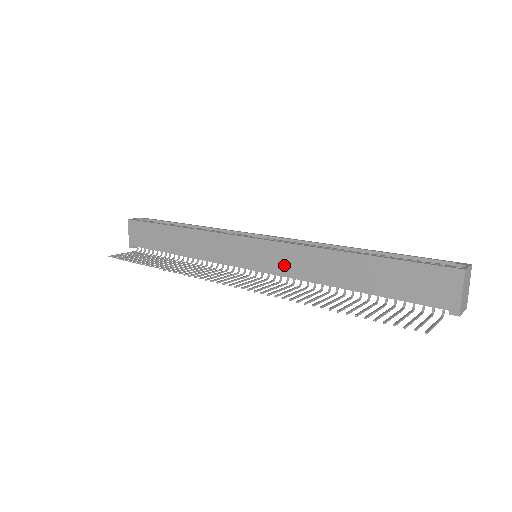
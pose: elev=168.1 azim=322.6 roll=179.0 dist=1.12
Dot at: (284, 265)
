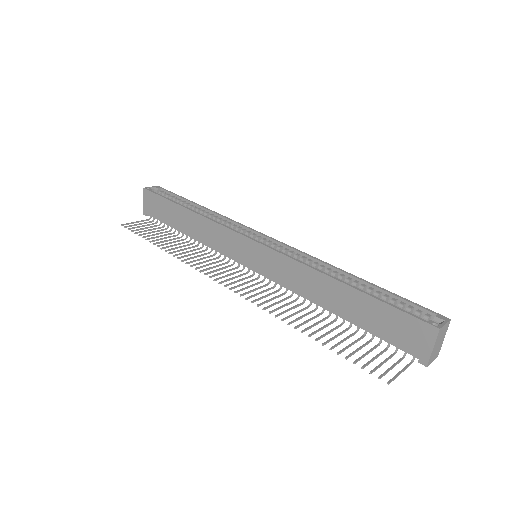
Dot at: (279, 274)
